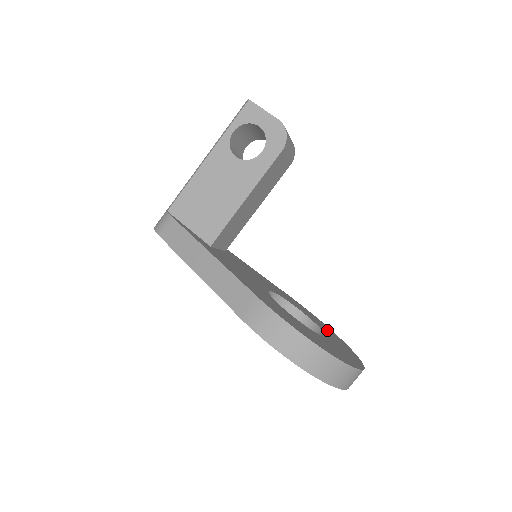
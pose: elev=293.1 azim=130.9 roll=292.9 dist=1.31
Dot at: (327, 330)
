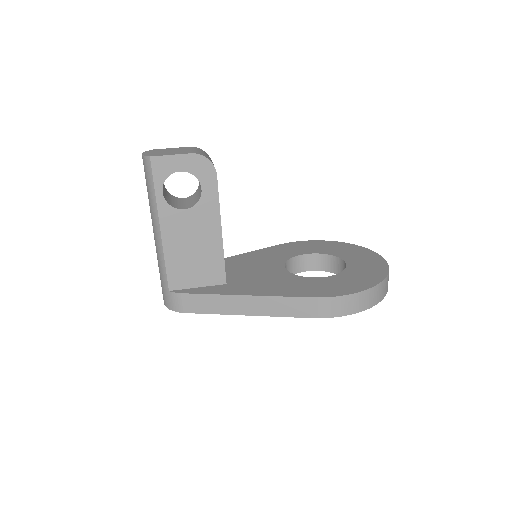
Dot at: (328, 247)
